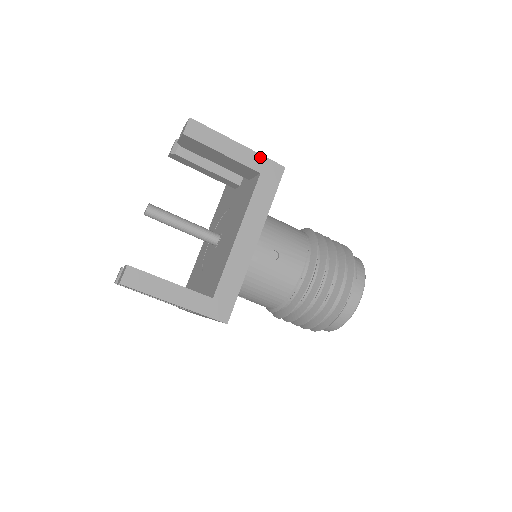
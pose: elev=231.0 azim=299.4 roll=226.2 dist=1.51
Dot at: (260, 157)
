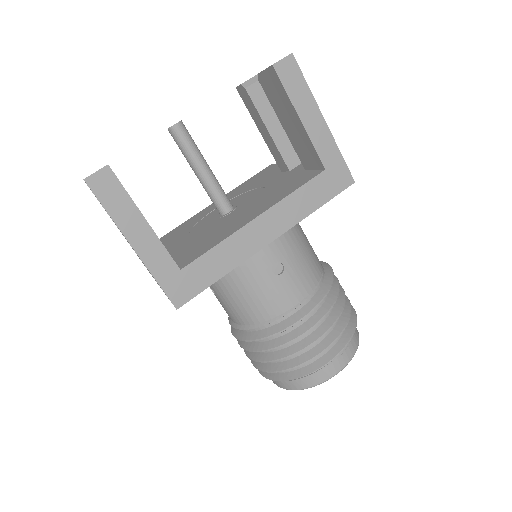
Dot at: (337, 152)
